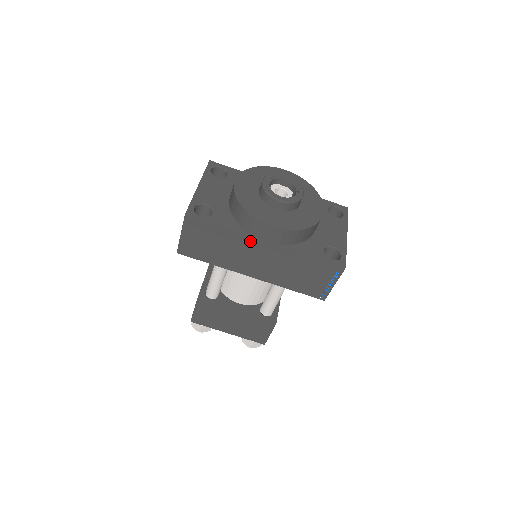
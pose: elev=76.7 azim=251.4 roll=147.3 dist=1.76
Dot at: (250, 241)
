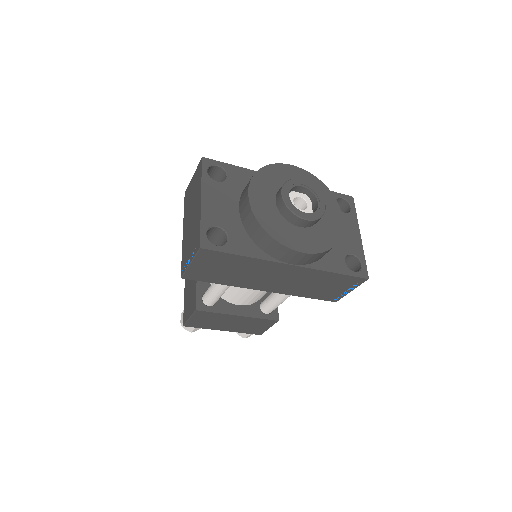
Dot at: (273, 265)
